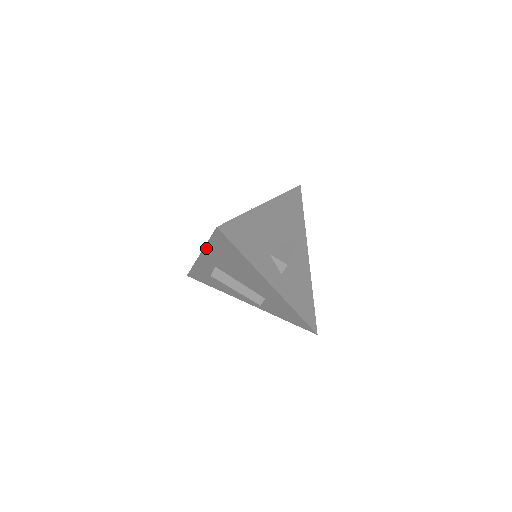
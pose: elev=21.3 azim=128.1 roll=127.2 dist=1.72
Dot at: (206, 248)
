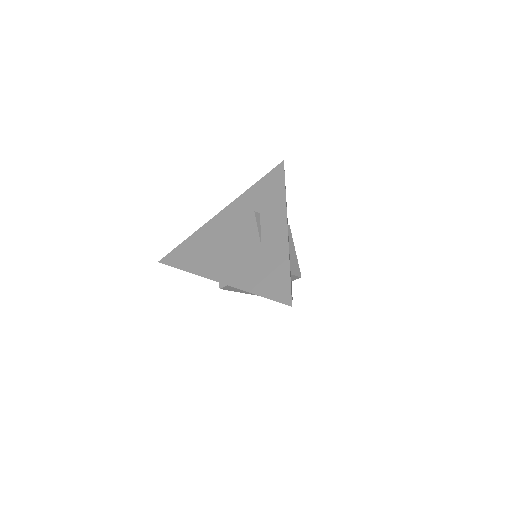
Dot at: occluded
